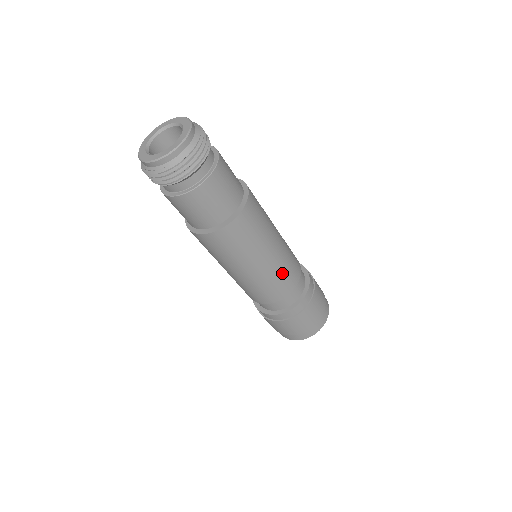
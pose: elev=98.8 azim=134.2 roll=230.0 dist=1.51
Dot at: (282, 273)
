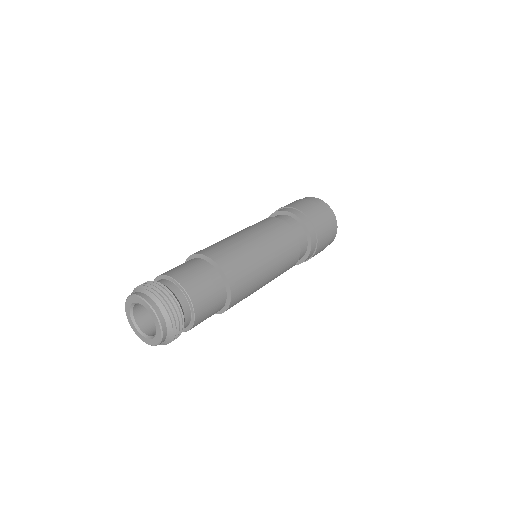
Dot at: (285, 257)
